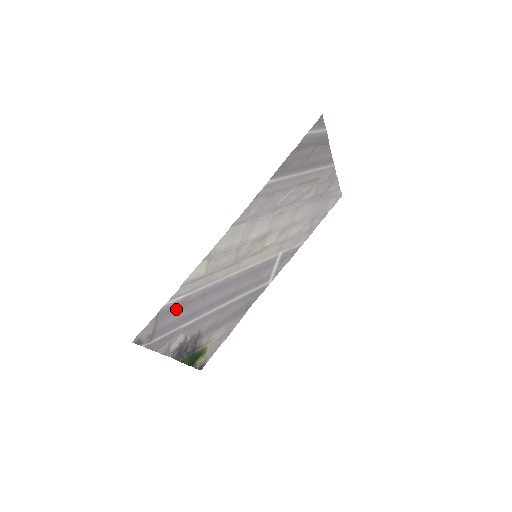
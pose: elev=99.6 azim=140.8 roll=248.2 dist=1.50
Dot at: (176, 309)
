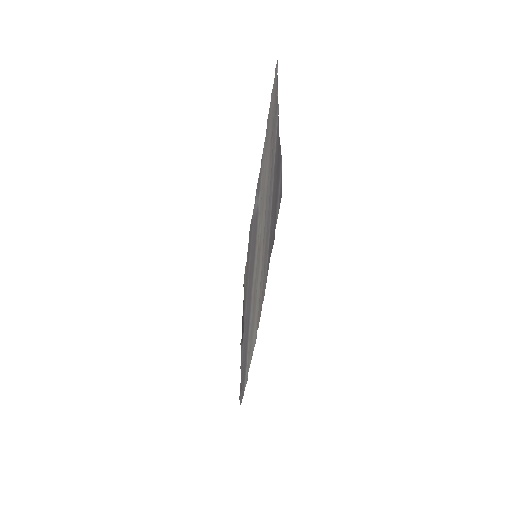
Dot at: (244, 366)
